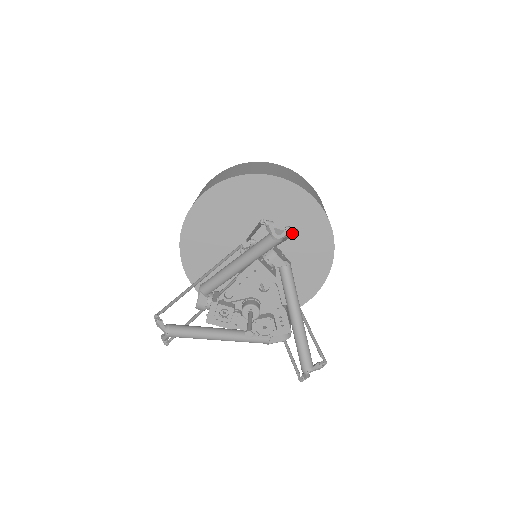
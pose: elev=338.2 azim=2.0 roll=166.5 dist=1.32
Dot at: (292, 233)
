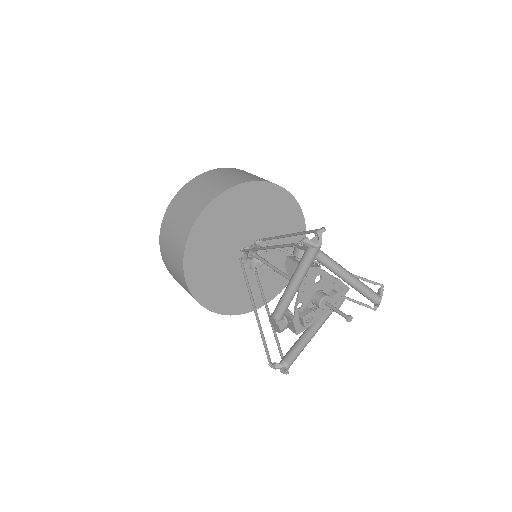
Dot at: occluded
